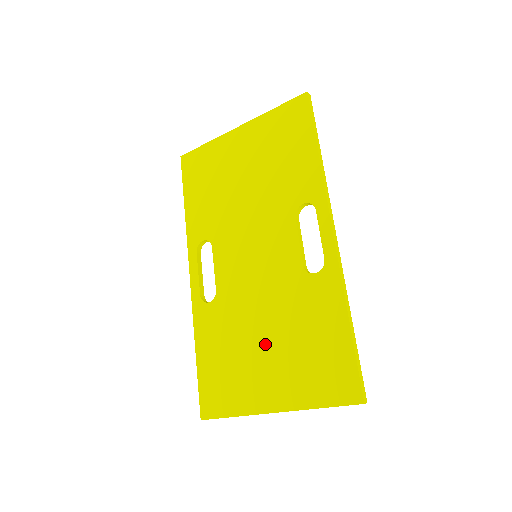
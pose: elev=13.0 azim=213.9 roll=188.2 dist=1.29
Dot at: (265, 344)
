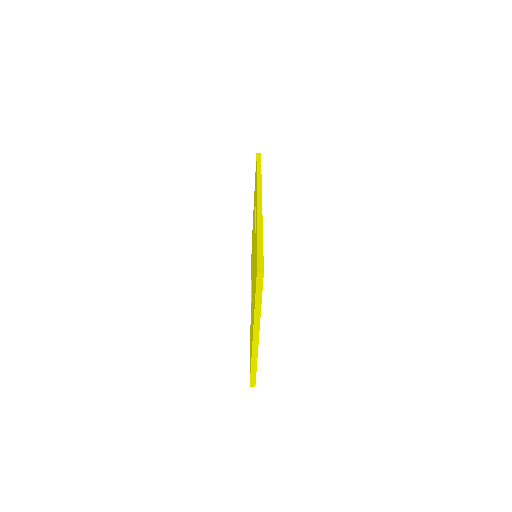
Dot at: occluded
